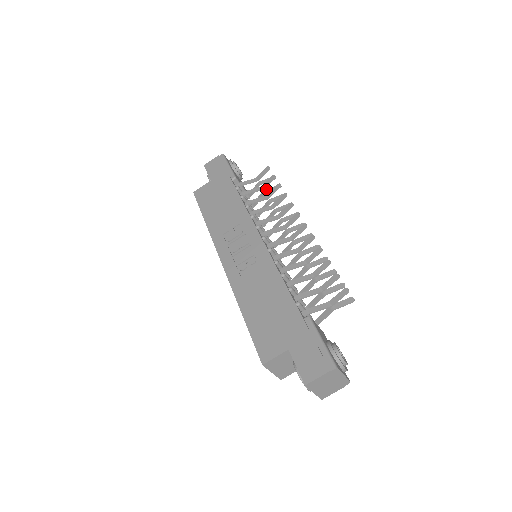
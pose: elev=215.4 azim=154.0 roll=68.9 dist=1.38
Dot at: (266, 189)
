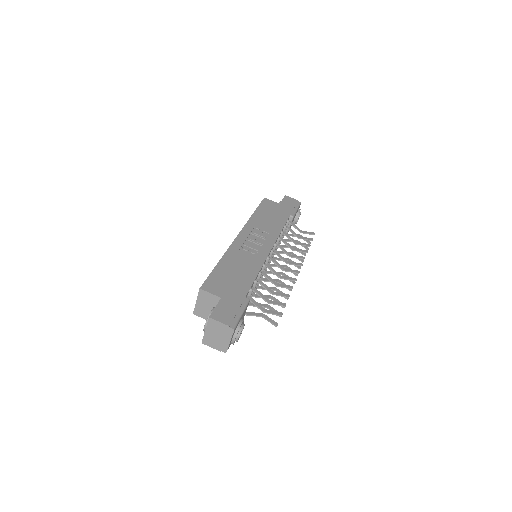
Dot at: occluded
